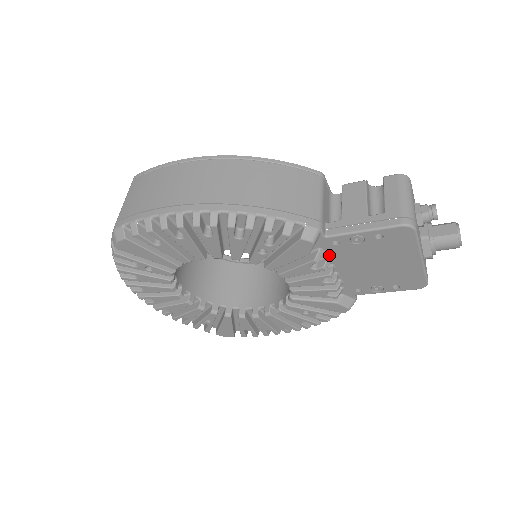
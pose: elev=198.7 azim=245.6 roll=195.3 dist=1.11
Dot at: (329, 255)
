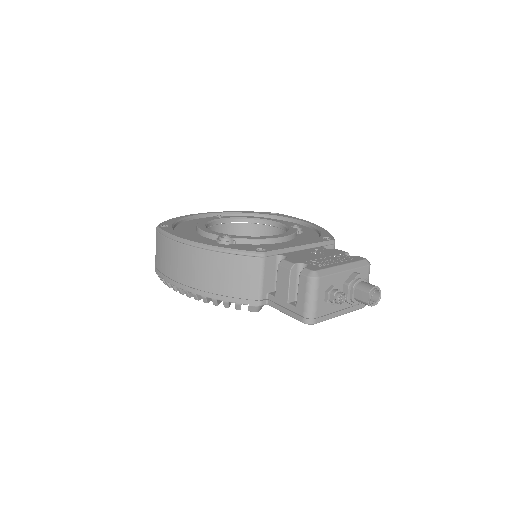
Dot at: occluded
